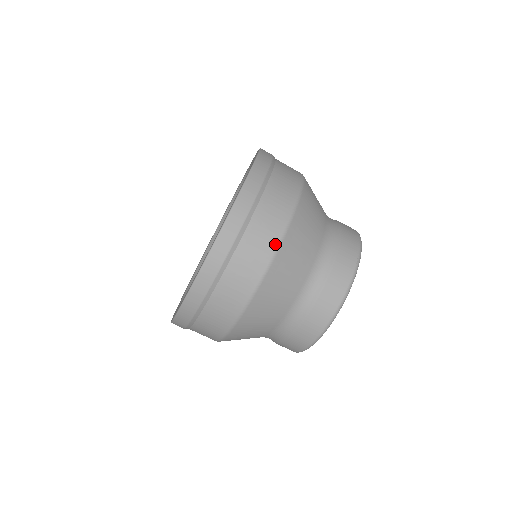
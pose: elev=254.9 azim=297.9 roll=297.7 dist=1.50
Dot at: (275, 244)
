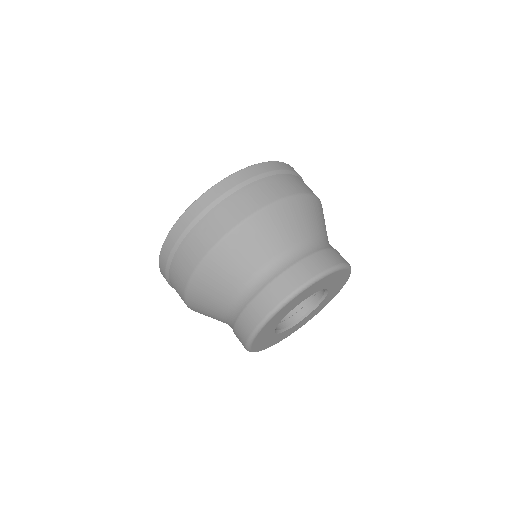
Dot at: (278, 197)
